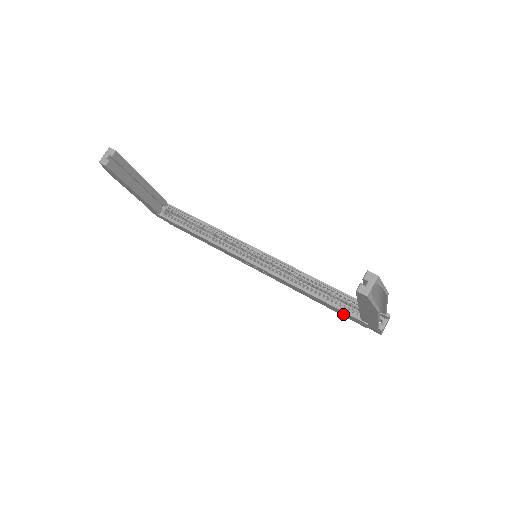
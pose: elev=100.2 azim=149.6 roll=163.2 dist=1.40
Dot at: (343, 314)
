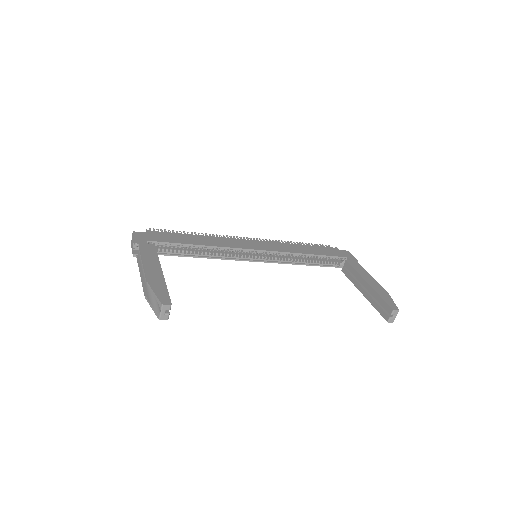
Dot at: occluded
